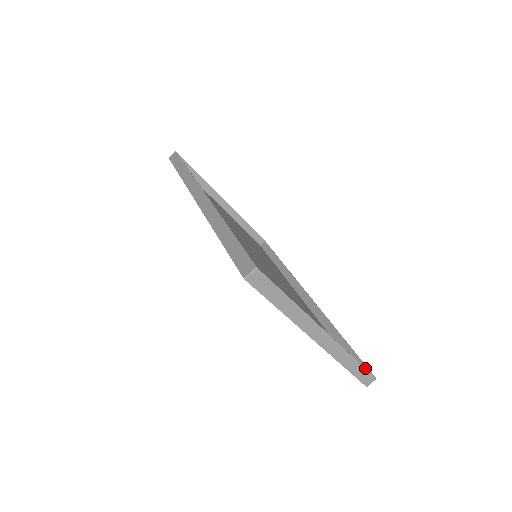
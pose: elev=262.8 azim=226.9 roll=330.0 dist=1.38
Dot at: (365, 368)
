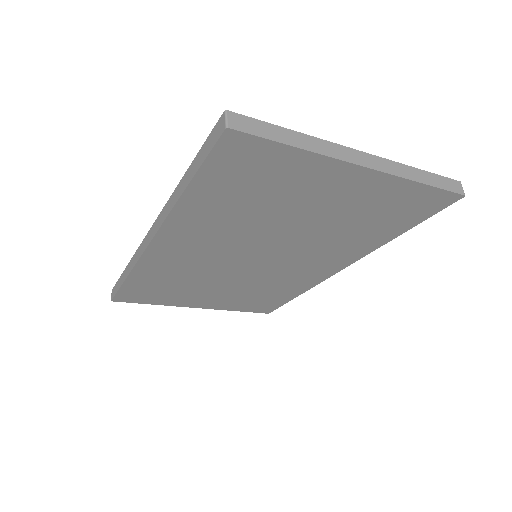
Dot at: (438, 175)
